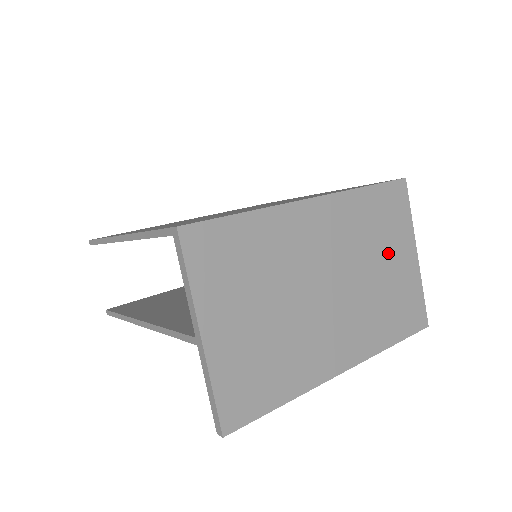
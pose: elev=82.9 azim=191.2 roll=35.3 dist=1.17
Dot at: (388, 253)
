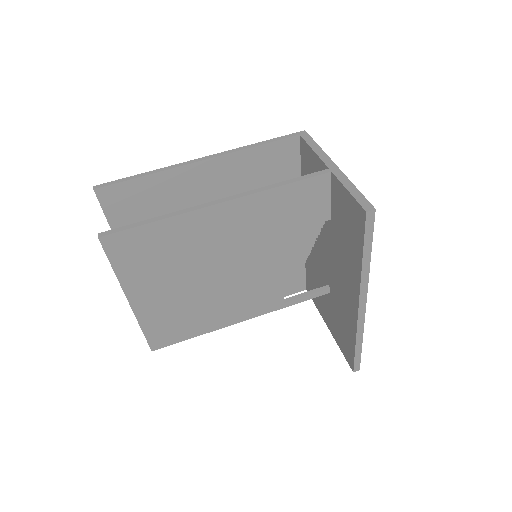
Dot at: occluded
